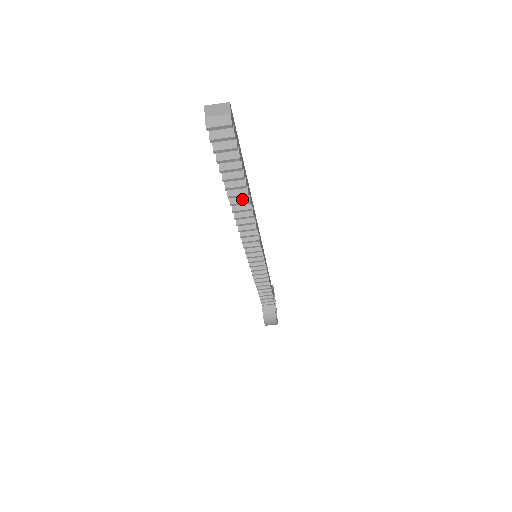
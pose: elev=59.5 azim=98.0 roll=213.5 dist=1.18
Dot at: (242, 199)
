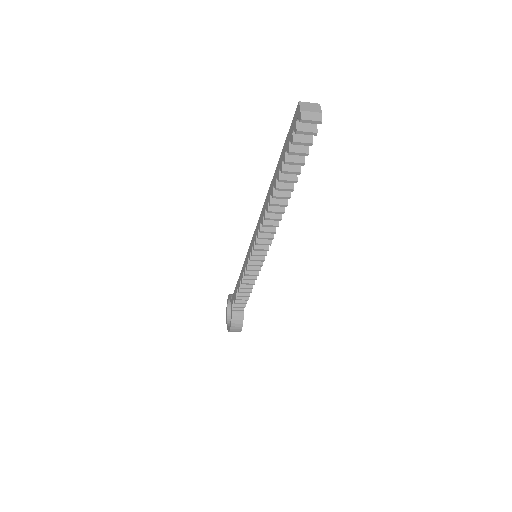
Dot at: (284, 194)
